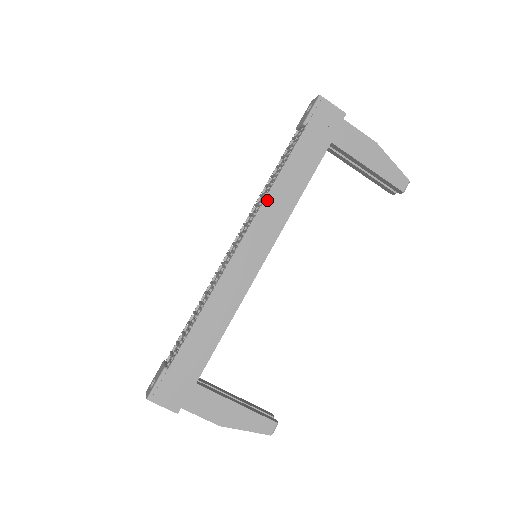
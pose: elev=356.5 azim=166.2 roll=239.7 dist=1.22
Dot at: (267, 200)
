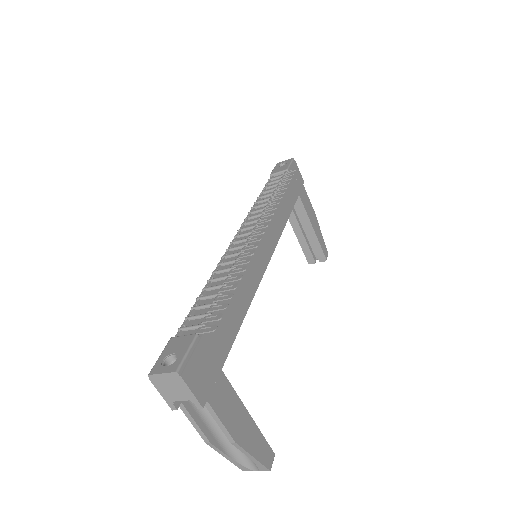
Dot at: (272, 208)
